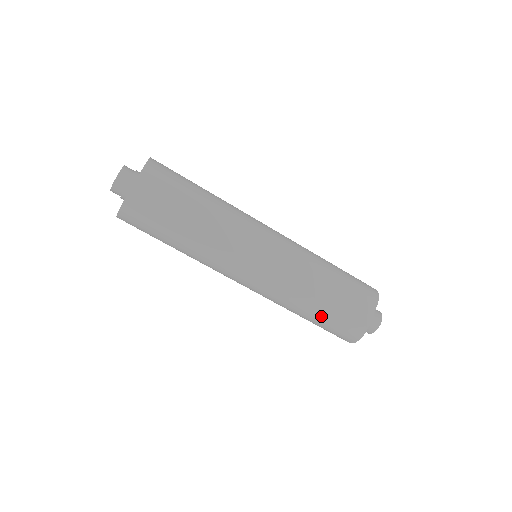
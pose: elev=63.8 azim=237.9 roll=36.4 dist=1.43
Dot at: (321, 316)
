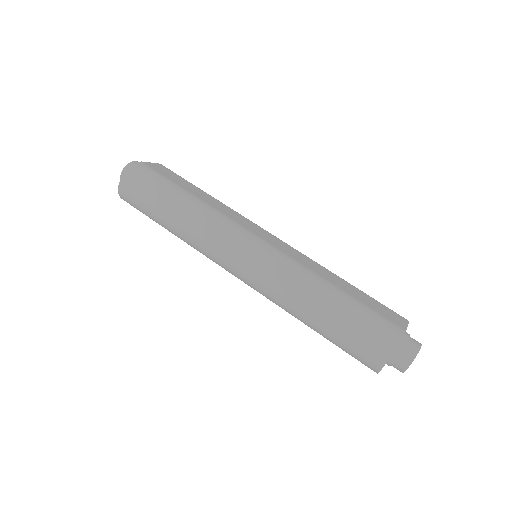
Dot at: (341, 301)
